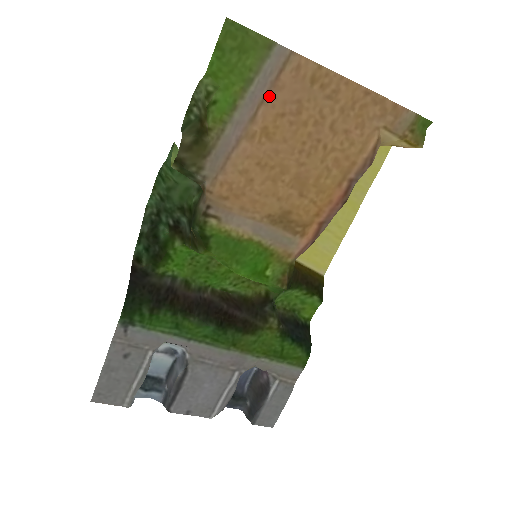
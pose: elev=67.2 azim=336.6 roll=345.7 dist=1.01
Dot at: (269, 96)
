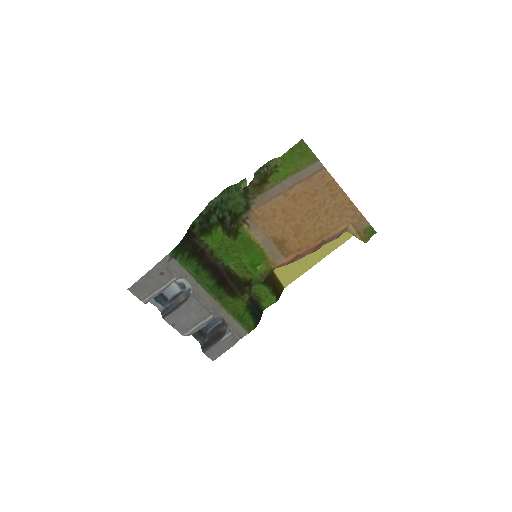
Dot at: (304, 181)
